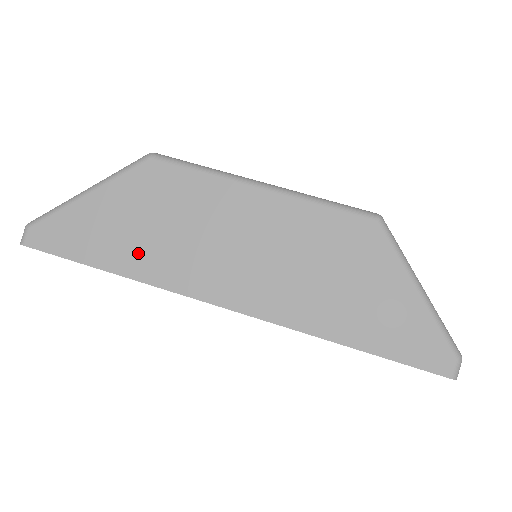
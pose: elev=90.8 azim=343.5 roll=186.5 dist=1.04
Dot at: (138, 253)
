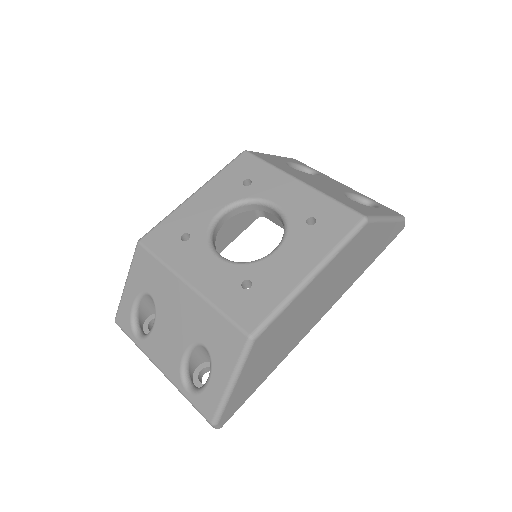
Dot at: (276, 359)
